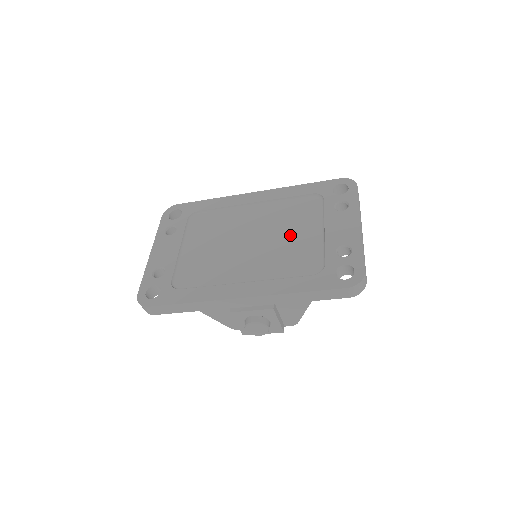
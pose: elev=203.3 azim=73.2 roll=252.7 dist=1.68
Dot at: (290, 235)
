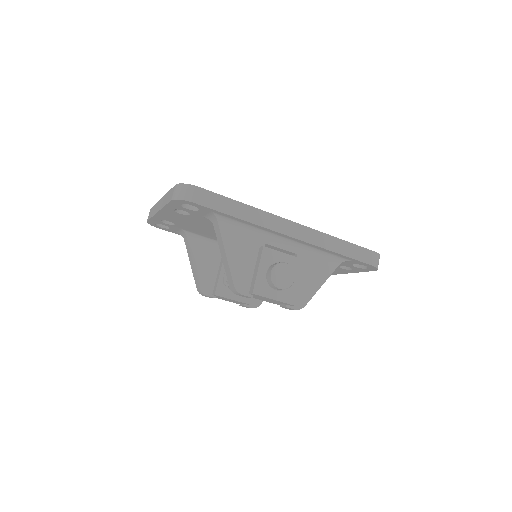
Dot at: occluded
